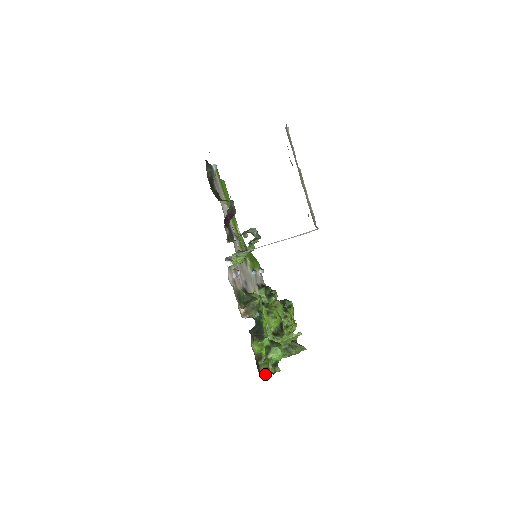
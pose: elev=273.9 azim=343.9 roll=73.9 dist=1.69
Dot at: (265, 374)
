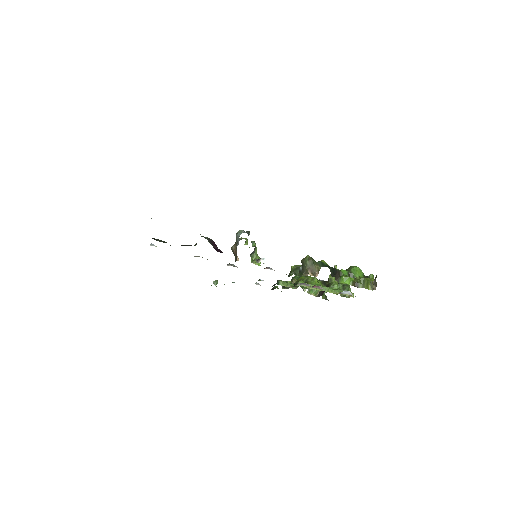
Dot at: (374, 285)
